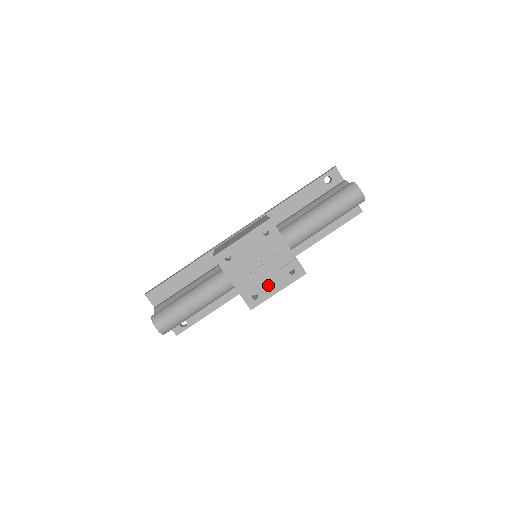
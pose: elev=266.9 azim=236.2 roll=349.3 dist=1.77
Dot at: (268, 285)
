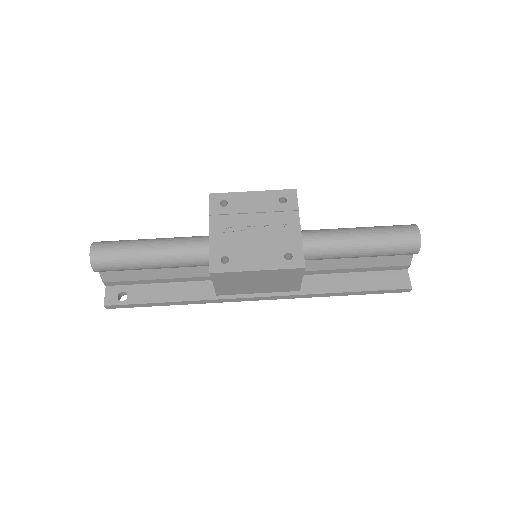
Dot at: (249, 255)
